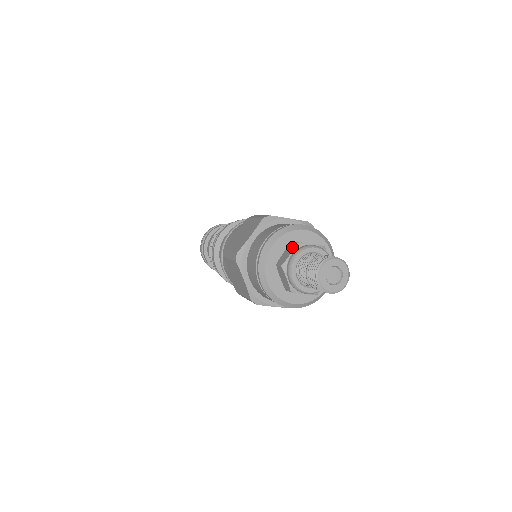
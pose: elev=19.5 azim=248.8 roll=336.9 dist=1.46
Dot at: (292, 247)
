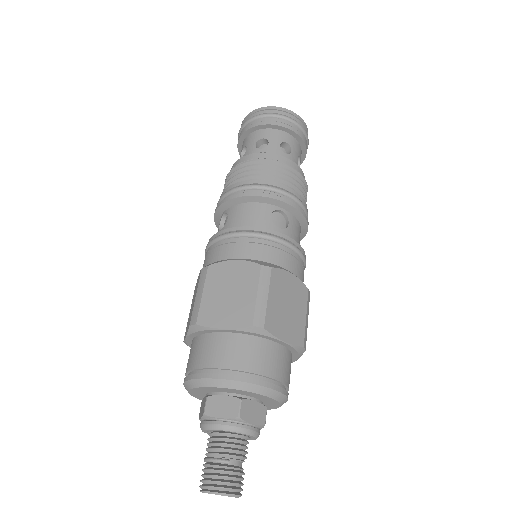
Dot at: (202, 409)
